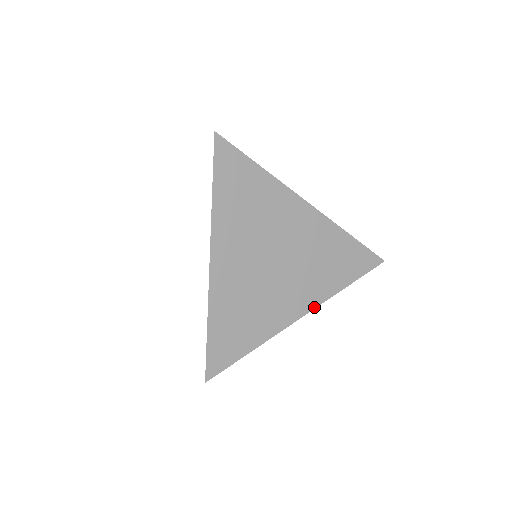
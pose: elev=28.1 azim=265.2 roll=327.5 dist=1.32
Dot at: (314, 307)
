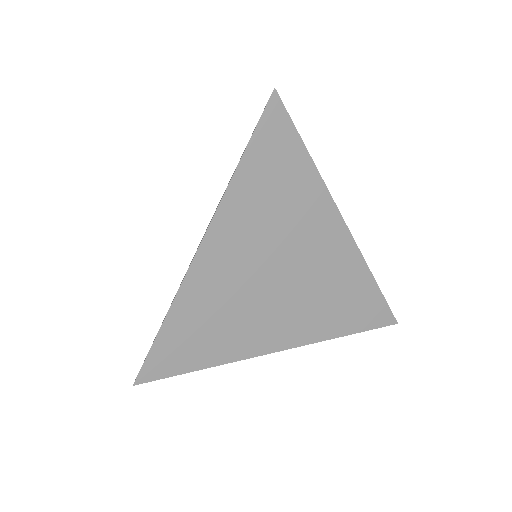
Dot at: (297, 345)
